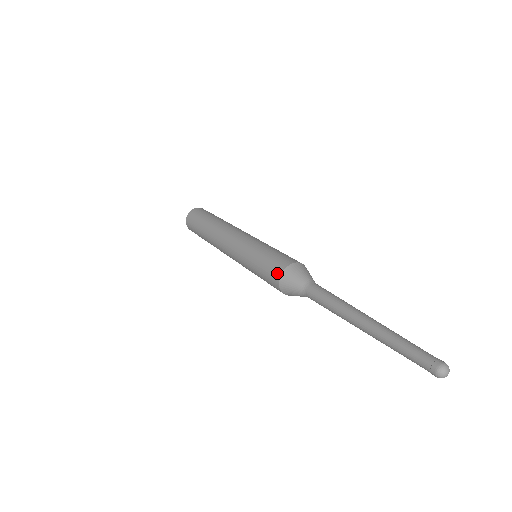
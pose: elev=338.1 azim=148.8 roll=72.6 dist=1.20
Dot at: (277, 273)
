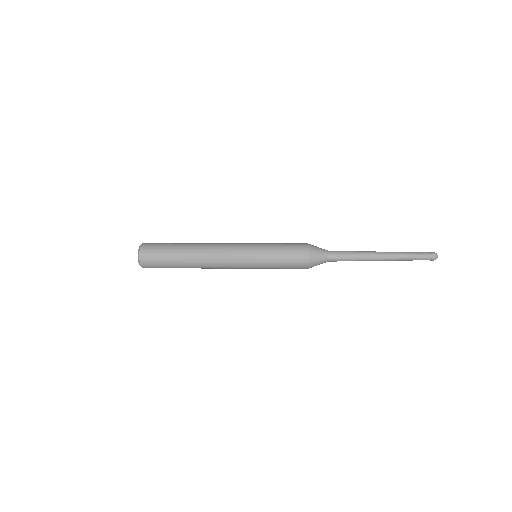
Dot at: (305, 248)
